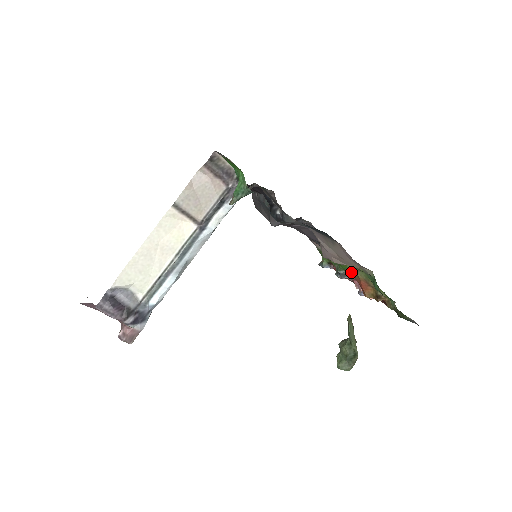
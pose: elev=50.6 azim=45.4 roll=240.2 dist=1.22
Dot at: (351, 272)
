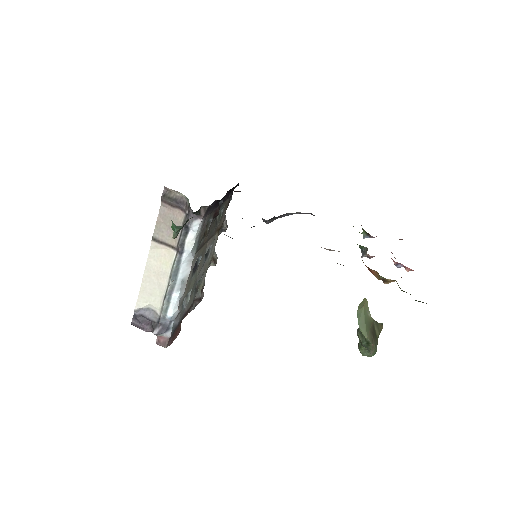
Dot at: occluded
